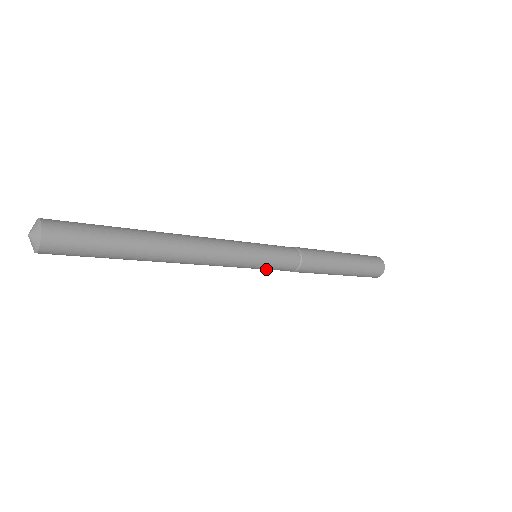
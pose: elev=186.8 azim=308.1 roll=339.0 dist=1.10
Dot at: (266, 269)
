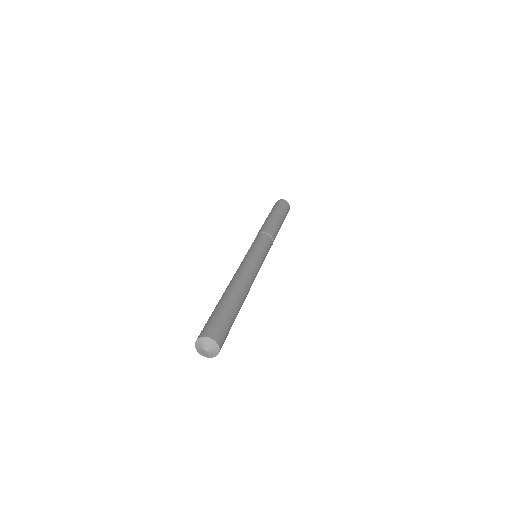
Dot at: occluded
